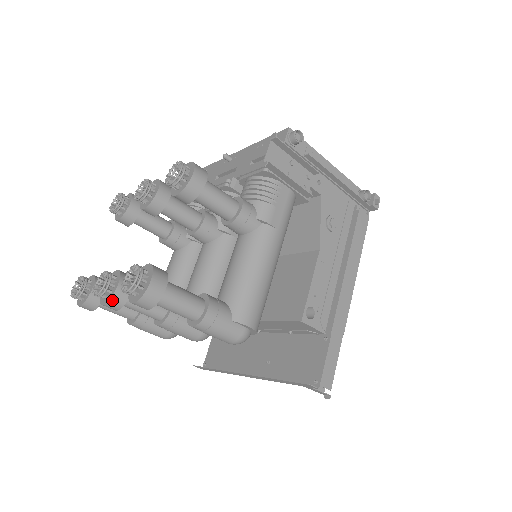
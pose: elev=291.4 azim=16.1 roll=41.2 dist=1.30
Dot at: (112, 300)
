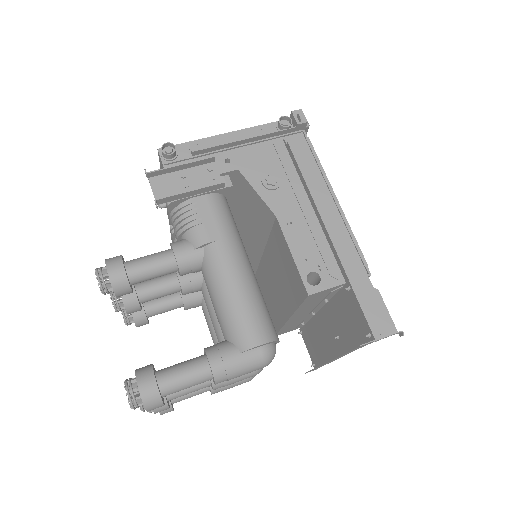
Dot at: occluded
